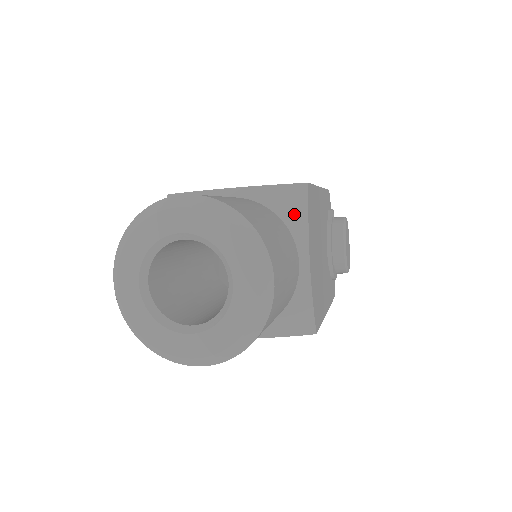
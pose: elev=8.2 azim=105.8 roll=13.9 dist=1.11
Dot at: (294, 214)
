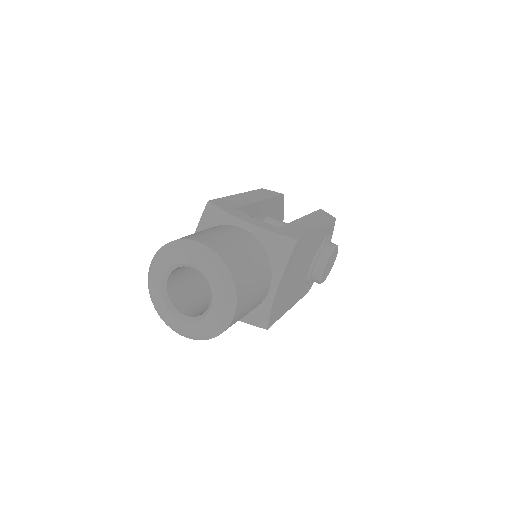
Dot at: (279, 258)
